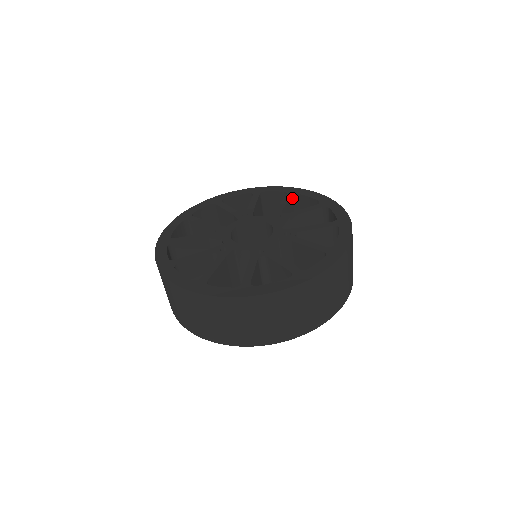
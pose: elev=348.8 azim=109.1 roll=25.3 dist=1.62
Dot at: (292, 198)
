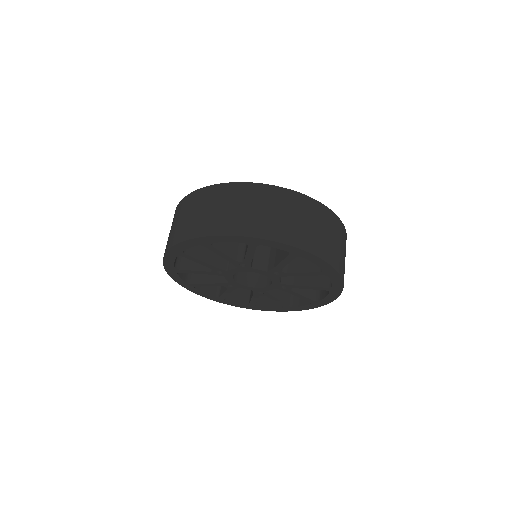
Dot at: occluded
